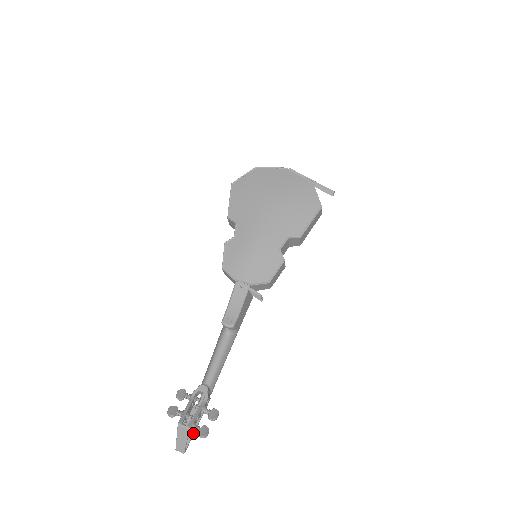
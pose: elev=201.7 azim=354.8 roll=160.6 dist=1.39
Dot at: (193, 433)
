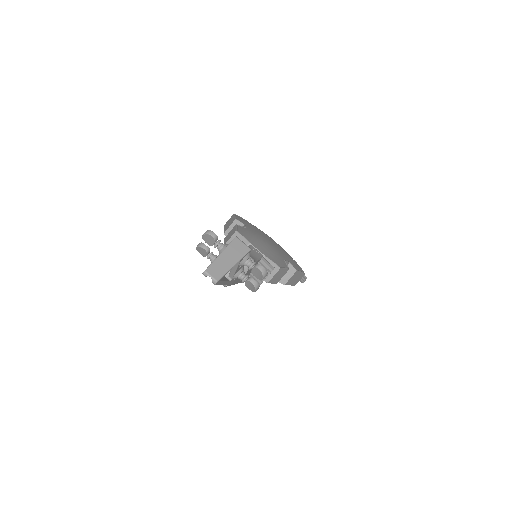
Dot at: (224, 280)
